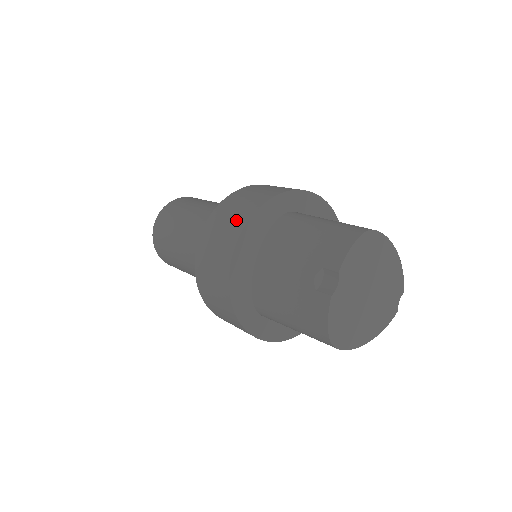
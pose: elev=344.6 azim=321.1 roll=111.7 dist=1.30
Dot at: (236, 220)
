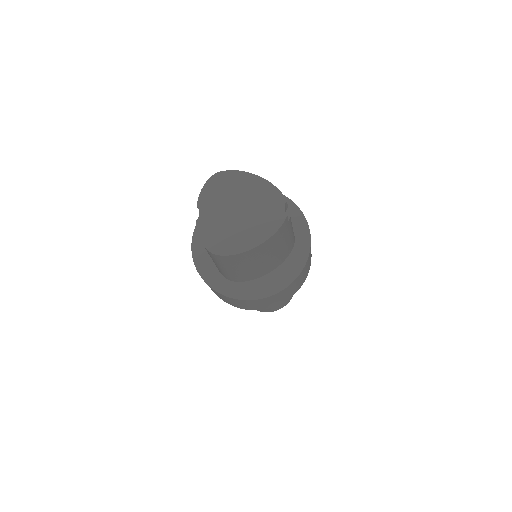
Dot at: occluded
